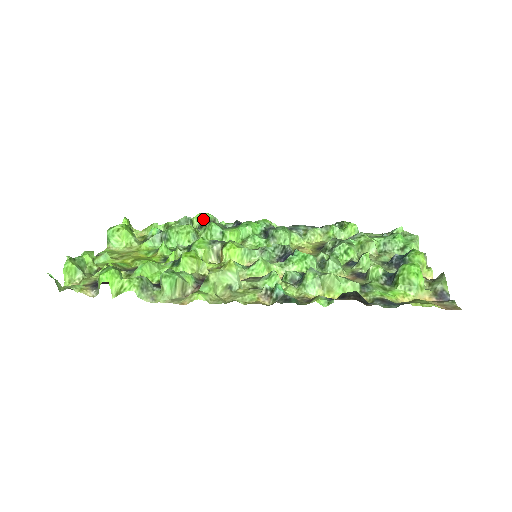
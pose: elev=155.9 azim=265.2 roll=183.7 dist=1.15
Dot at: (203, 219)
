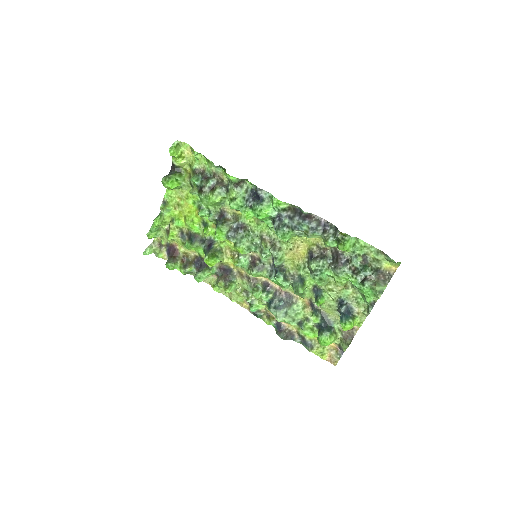
Dot at: (229, 179)
